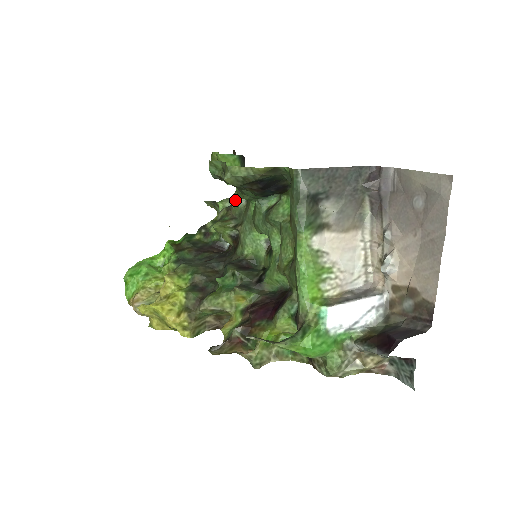
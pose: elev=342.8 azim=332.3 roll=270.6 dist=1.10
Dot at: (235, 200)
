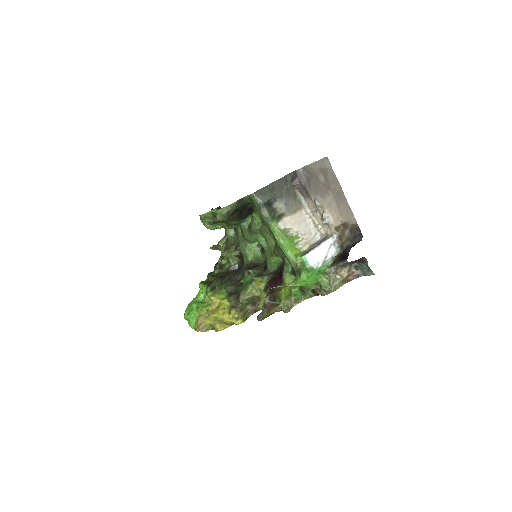
Dot at: (228, 234)
